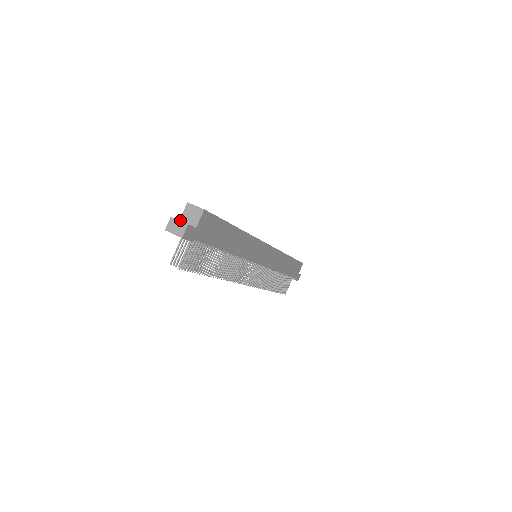
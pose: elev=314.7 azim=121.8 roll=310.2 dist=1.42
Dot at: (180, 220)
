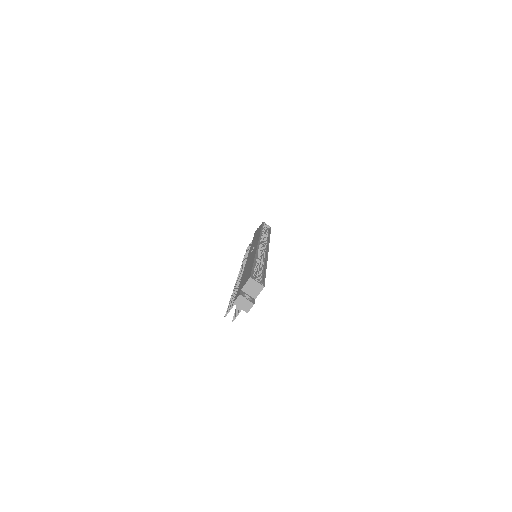
Dot at: (242, 290)
